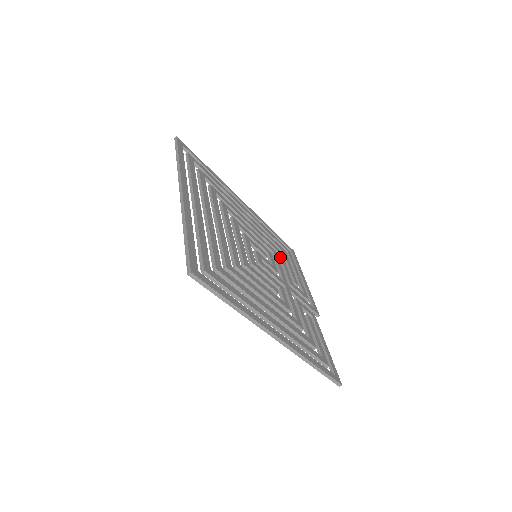
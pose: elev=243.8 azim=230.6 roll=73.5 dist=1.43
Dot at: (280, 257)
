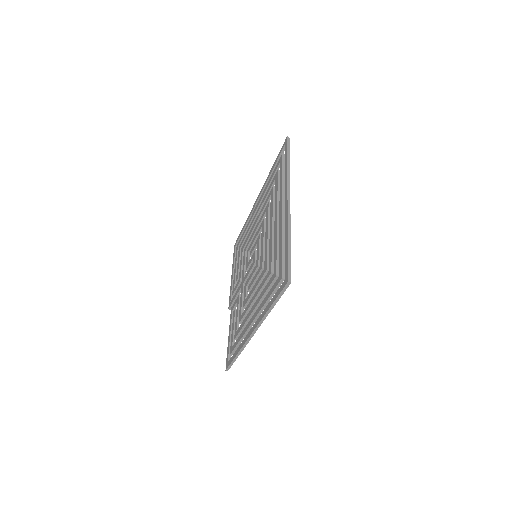
Dot at: occluded
